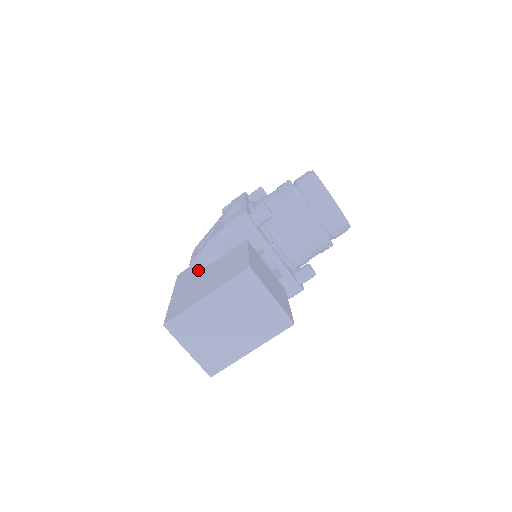
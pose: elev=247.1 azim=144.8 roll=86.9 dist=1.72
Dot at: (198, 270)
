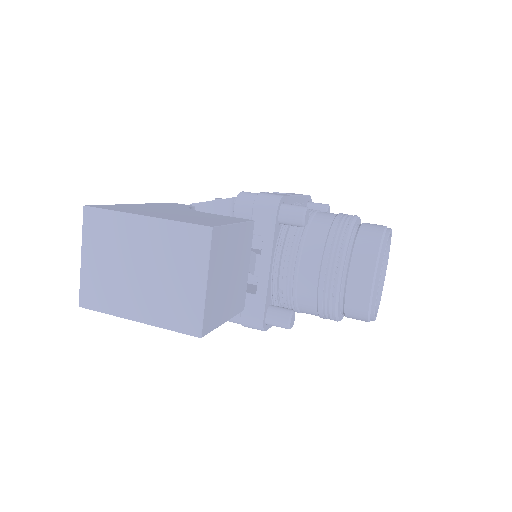
Dot at: (186, 208)
